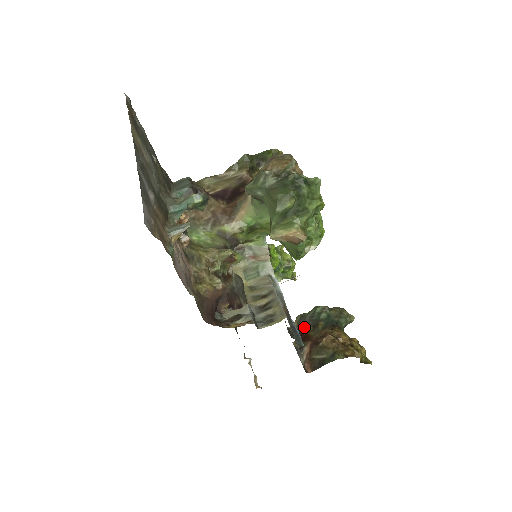
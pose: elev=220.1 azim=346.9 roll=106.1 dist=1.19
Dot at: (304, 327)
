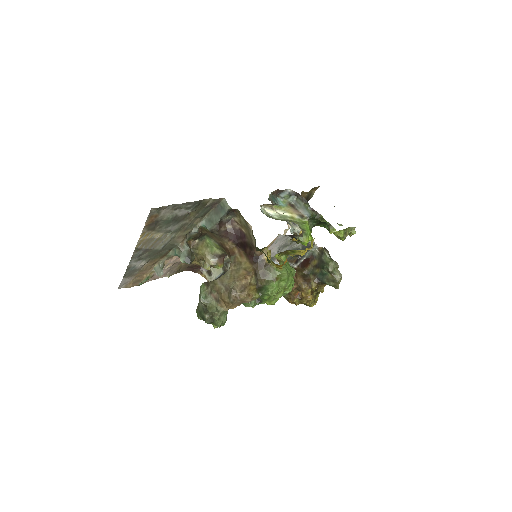
Dot at: (316, 258)
